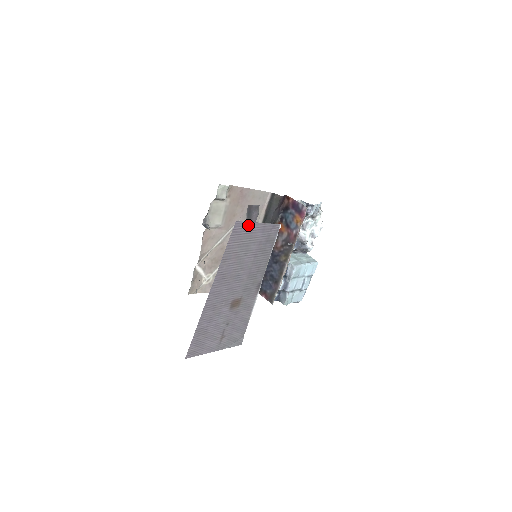
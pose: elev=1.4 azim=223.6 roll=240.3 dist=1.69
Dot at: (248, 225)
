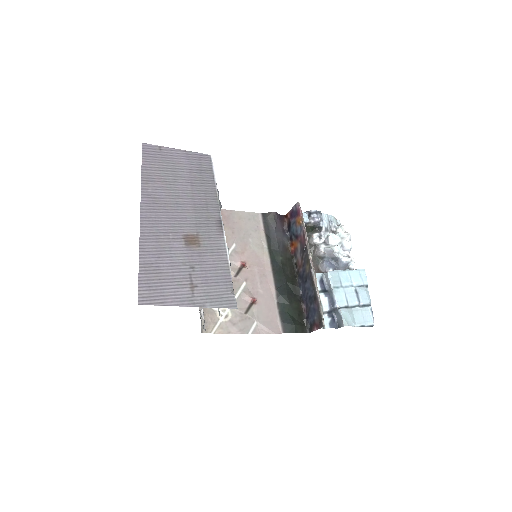
Dot at: (162, 150)
